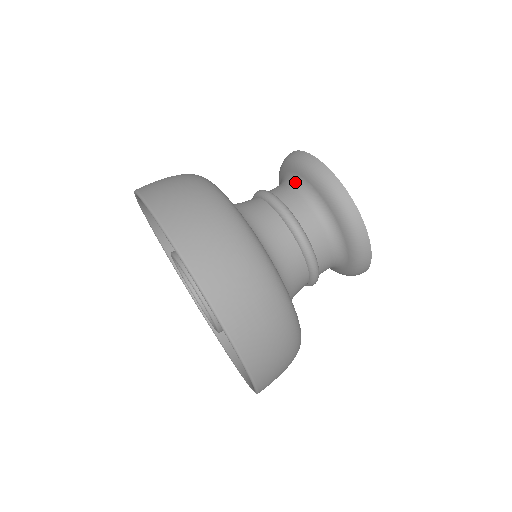
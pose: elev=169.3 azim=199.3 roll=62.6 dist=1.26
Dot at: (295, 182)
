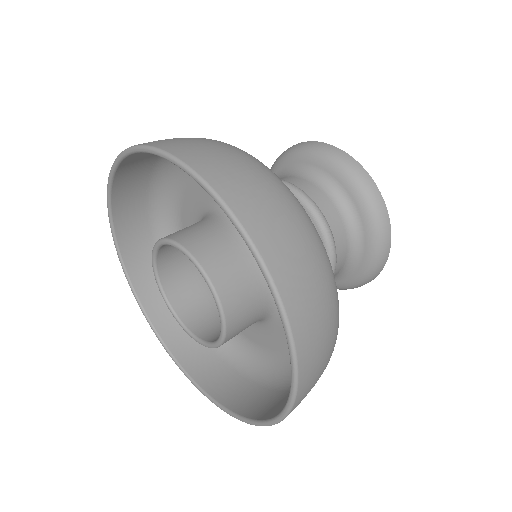
Dot at: occluded
